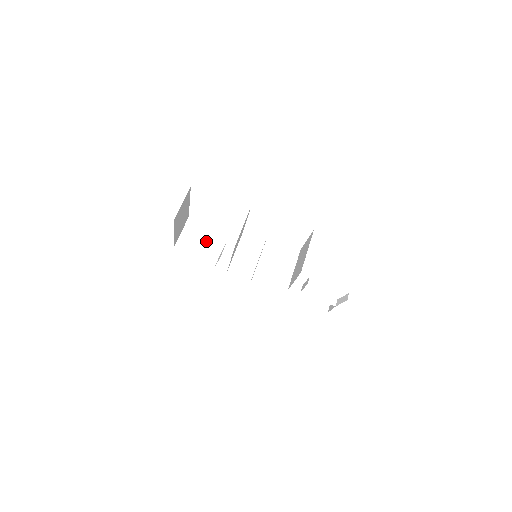
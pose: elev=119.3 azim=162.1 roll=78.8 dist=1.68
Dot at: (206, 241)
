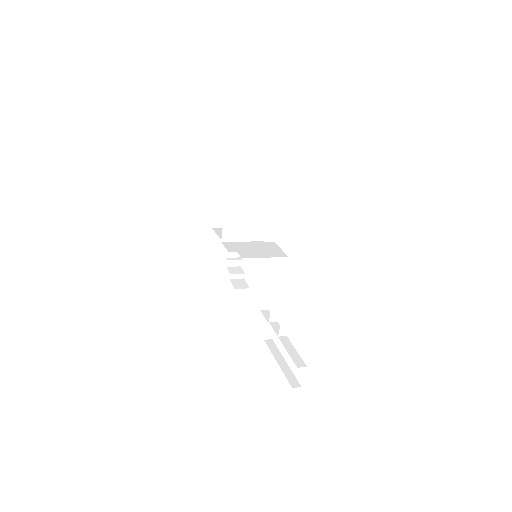
Dot at: occluded
